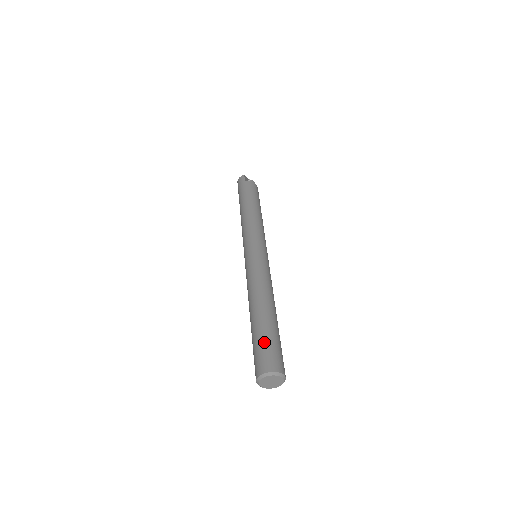
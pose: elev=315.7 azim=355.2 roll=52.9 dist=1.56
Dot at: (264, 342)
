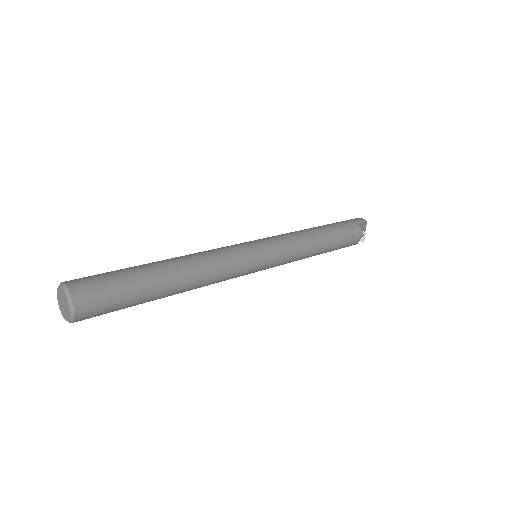
Dot at: (118, 280)
